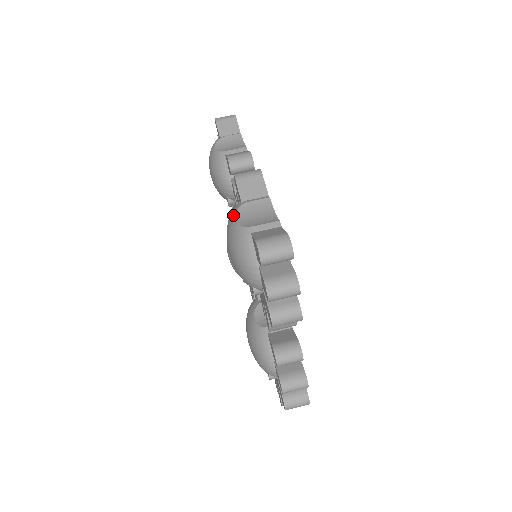
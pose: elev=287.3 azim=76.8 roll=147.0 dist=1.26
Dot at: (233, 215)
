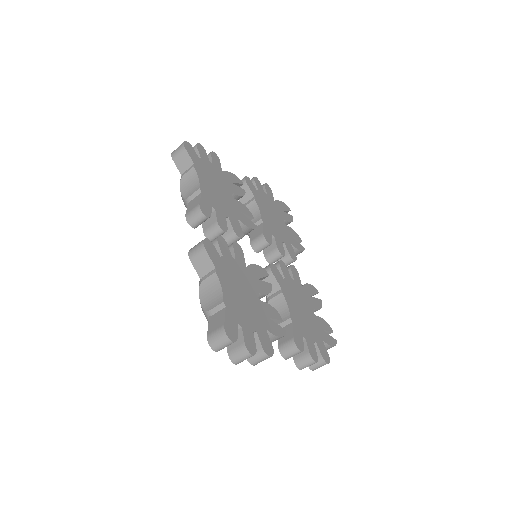
Dot at: occluded
